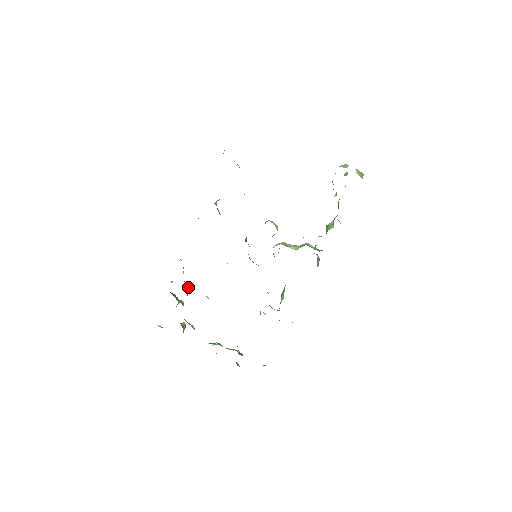
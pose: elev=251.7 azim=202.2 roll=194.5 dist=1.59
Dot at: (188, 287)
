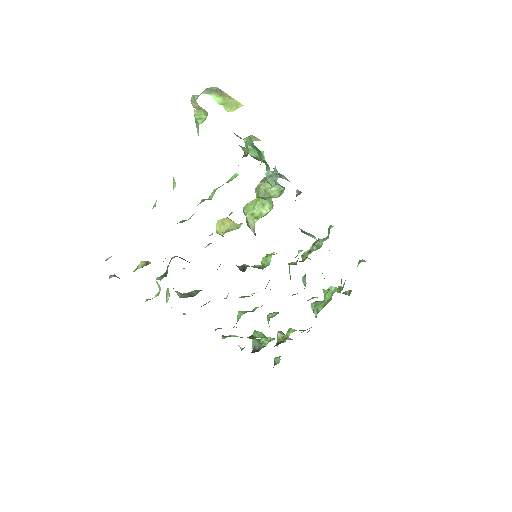
Dot at: (256, 334)
